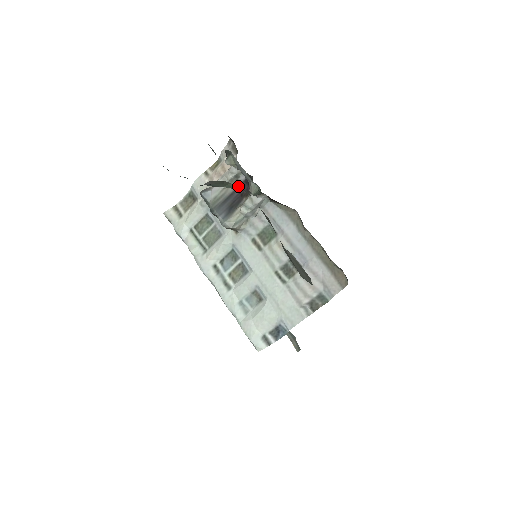
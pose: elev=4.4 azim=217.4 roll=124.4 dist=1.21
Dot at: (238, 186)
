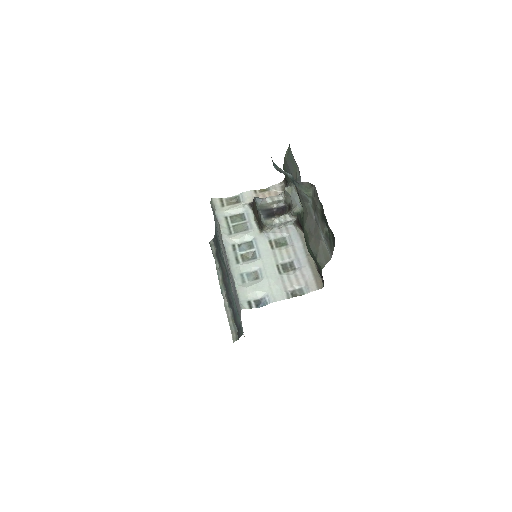
Dot at: (275, 208)
